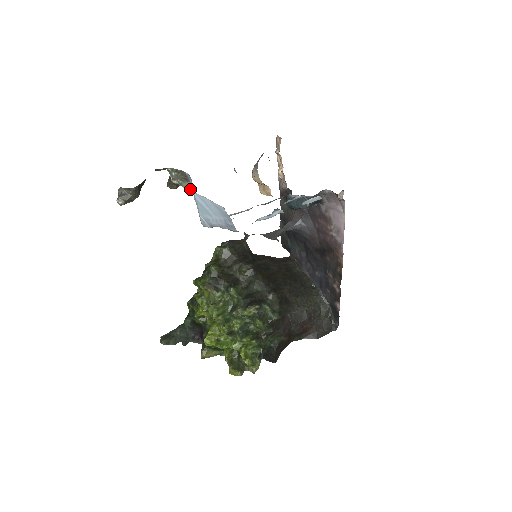
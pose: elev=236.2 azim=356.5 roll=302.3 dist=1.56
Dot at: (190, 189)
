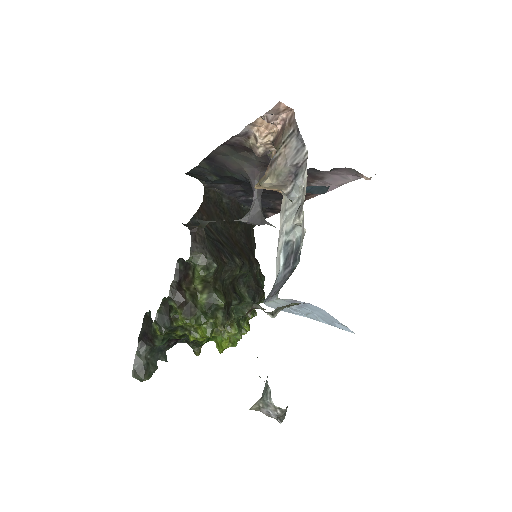
Dot at: occluded
